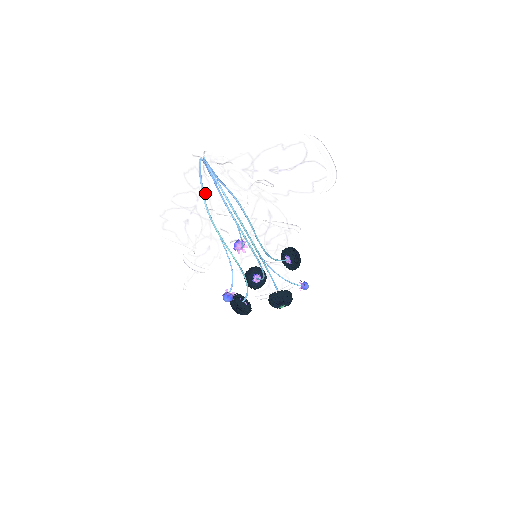
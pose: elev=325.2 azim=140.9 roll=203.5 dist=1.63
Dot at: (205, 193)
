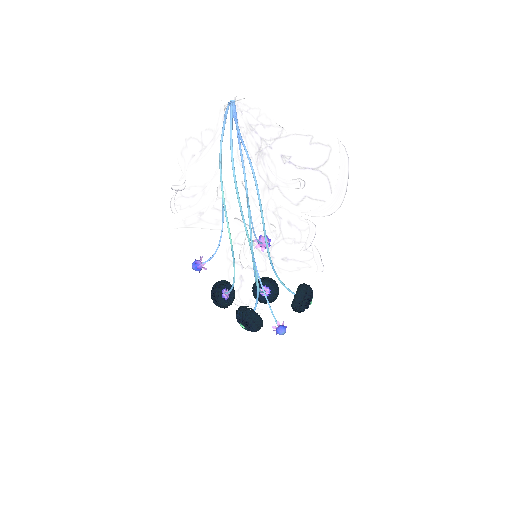
Dot at: (216, 137)
